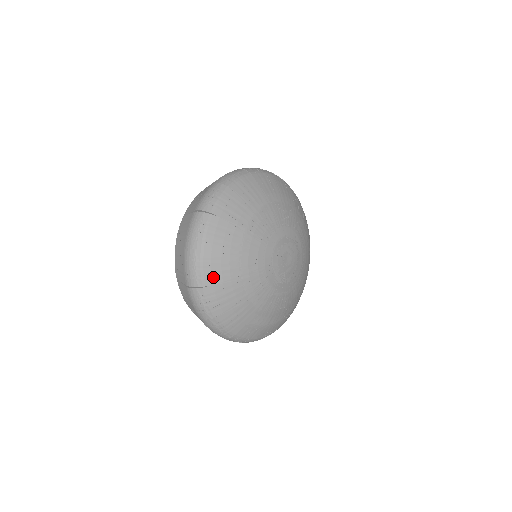
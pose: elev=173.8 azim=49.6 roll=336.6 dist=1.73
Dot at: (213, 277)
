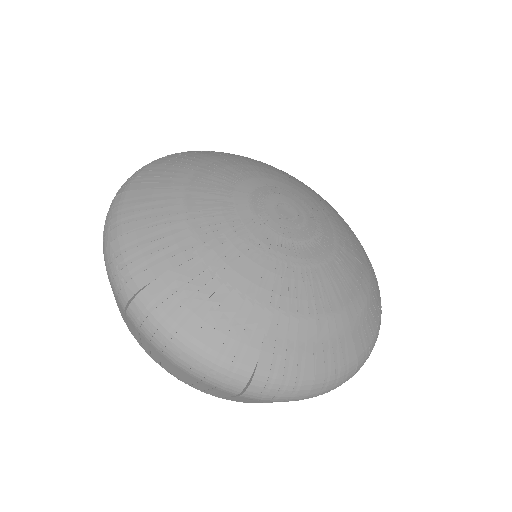
Dot at: (144, 182)
